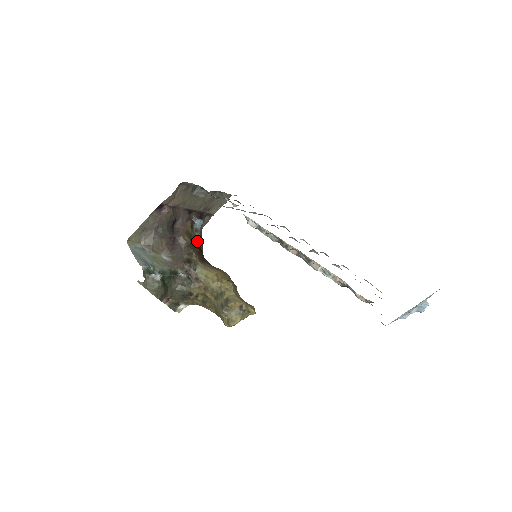
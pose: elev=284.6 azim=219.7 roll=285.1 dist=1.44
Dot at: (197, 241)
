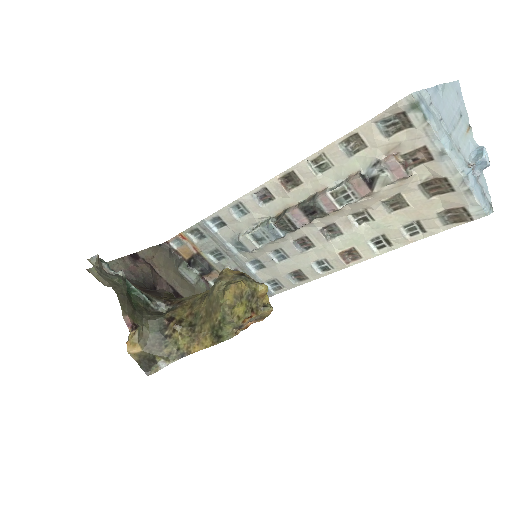
Dot at: occluded
